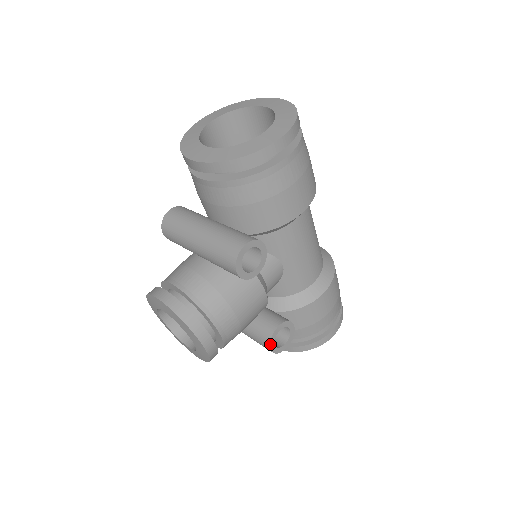
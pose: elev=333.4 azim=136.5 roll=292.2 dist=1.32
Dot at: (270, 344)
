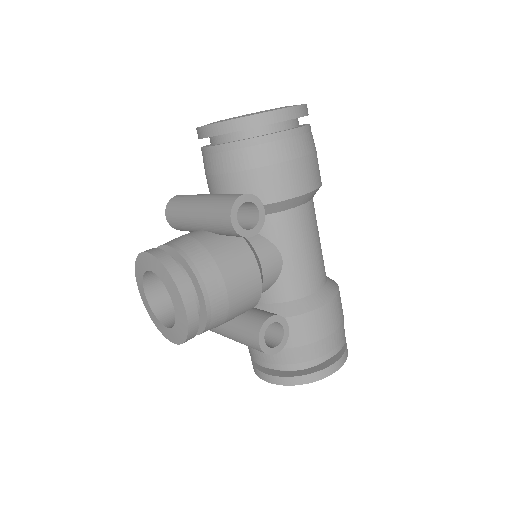
Dot at: (259, 335)
